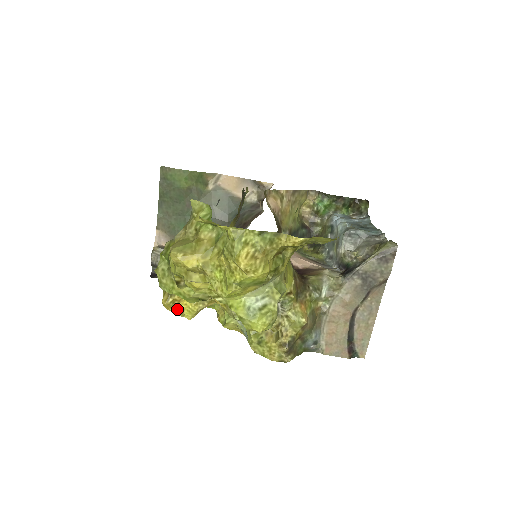
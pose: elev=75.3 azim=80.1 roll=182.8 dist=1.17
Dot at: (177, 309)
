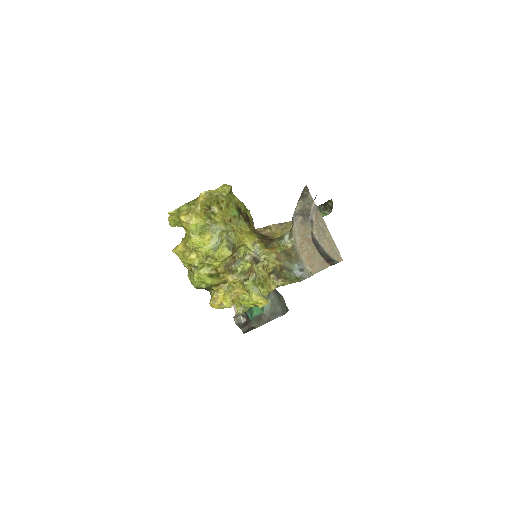
Dot at: (219, 304)
